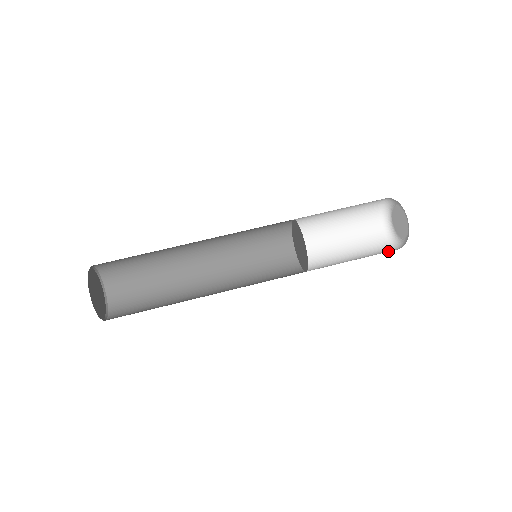
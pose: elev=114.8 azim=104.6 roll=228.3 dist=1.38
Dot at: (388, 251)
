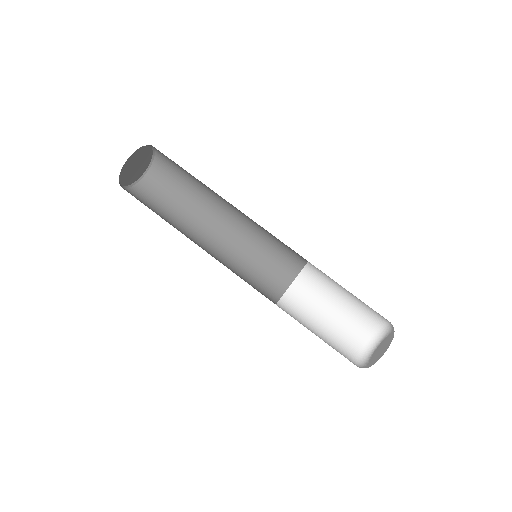
Dot at: occluded
